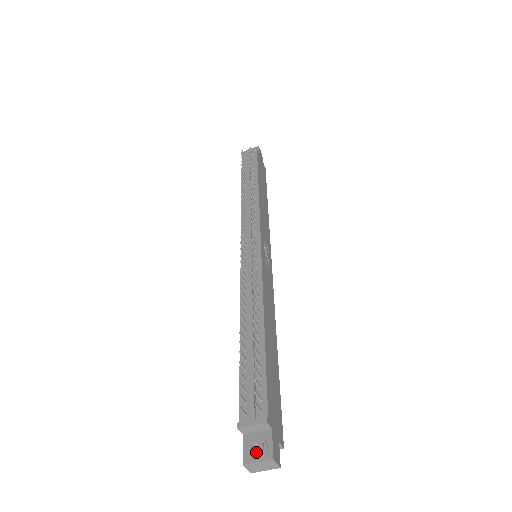
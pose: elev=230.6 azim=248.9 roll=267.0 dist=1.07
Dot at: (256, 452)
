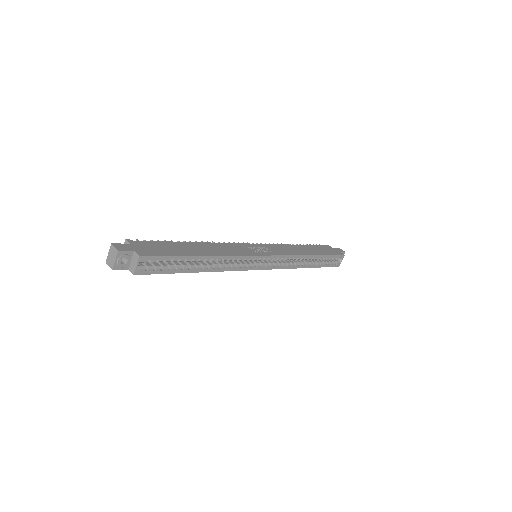
Dot at: occluded
